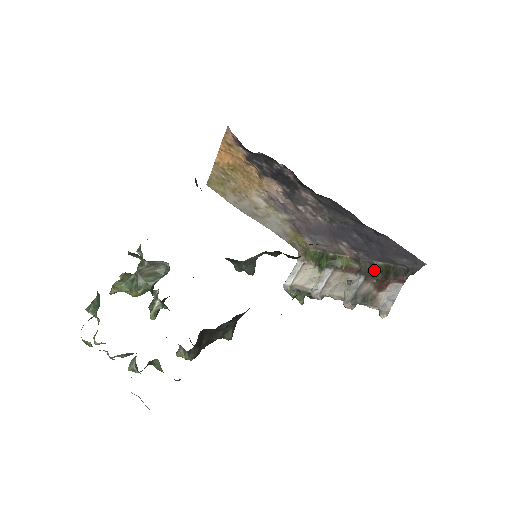
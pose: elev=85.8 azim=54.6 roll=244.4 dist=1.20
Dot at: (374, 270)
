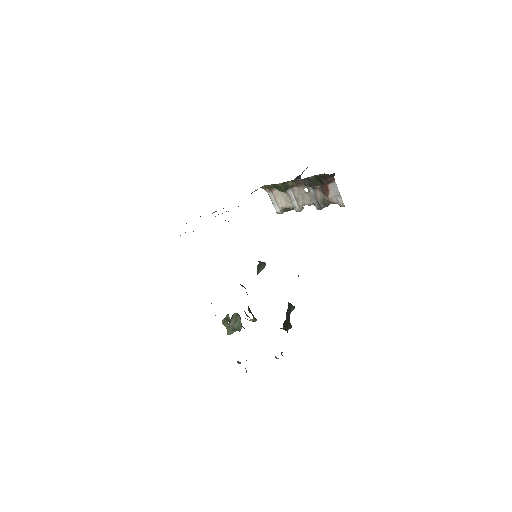
Dot at: (312, 182)
